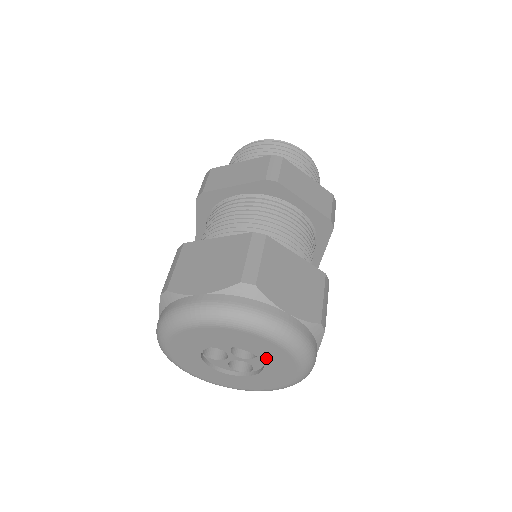
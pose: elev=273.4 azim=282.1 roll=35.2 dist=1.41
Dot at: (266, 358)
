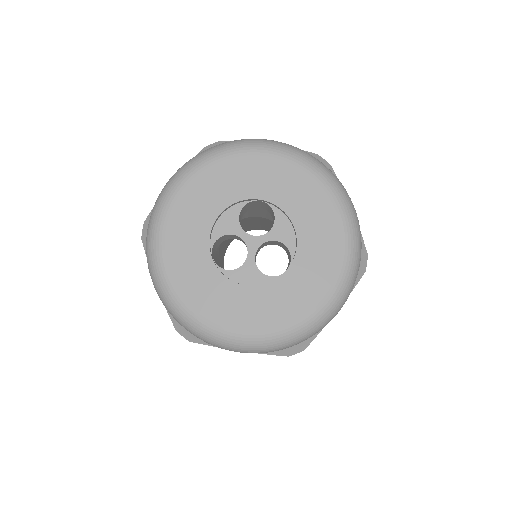
Dot at: (281, 197)
